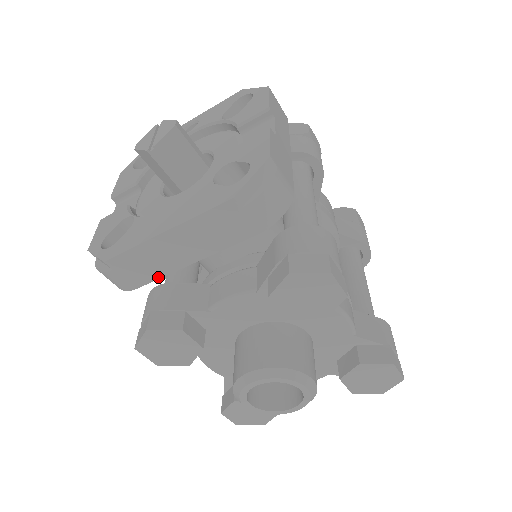
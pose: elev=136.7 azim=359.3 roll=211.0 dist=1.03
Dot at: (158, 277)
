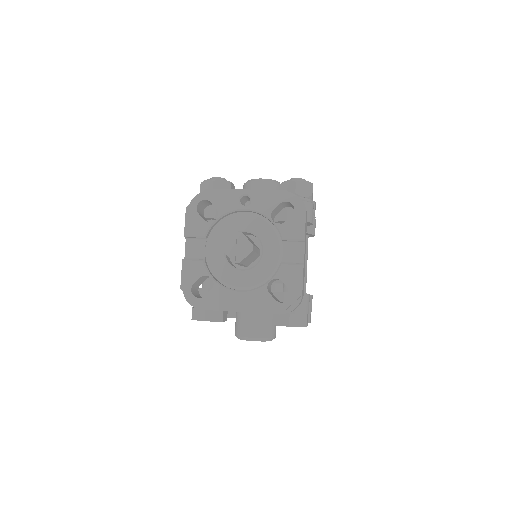
Dot at: occluded
